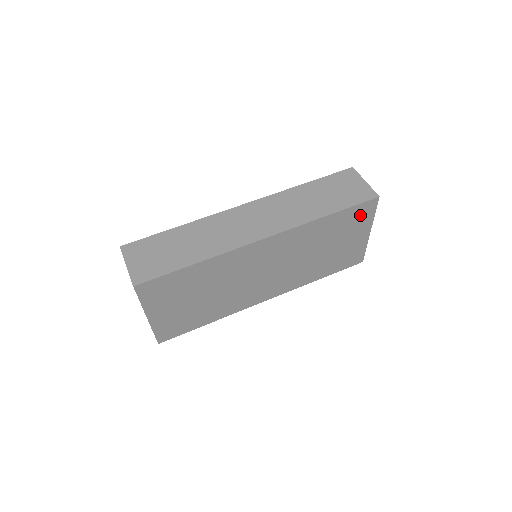
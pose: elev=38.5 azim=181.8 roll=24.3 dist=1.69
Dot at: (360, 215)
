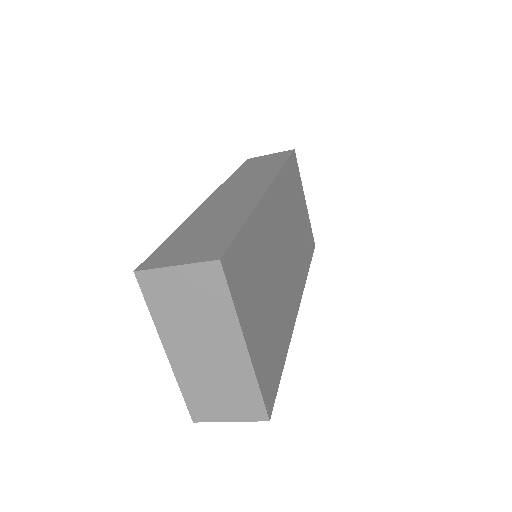
Dot at: (295, 172)
